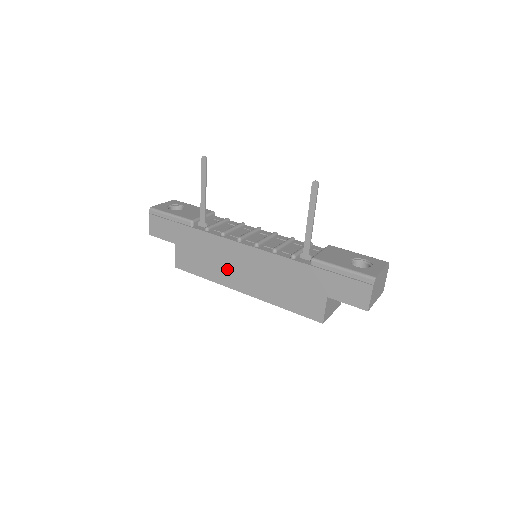
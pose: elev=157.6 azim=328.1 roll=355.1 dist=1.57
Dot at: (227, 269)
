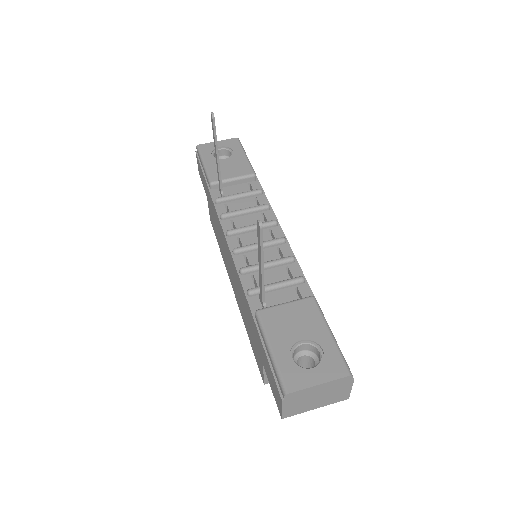
Dot at: (225, 255)
